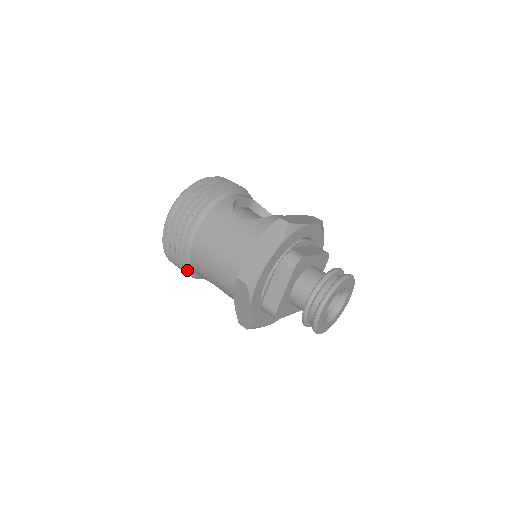
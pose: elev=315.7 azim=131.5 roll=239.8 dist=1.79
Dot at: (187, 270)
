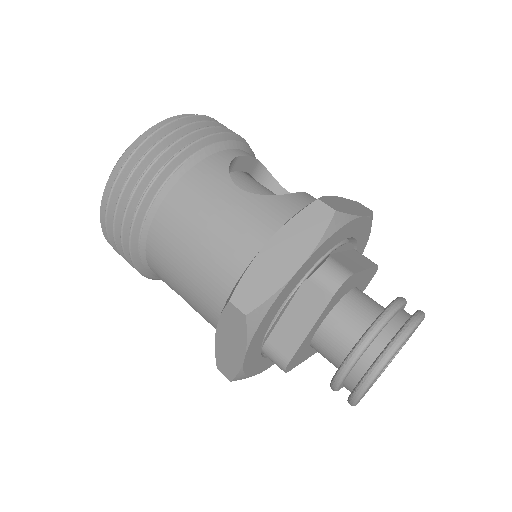
Dot at: (138, 266)
